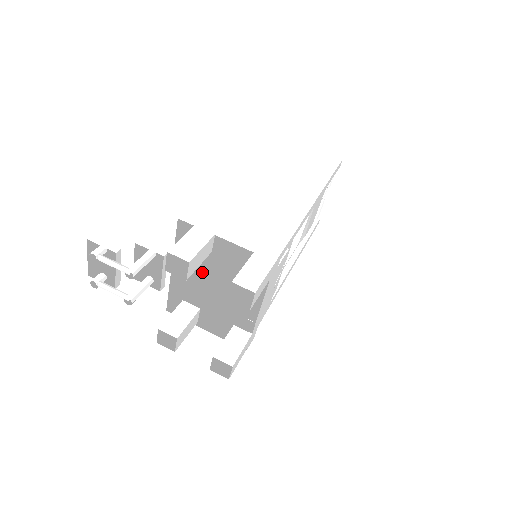
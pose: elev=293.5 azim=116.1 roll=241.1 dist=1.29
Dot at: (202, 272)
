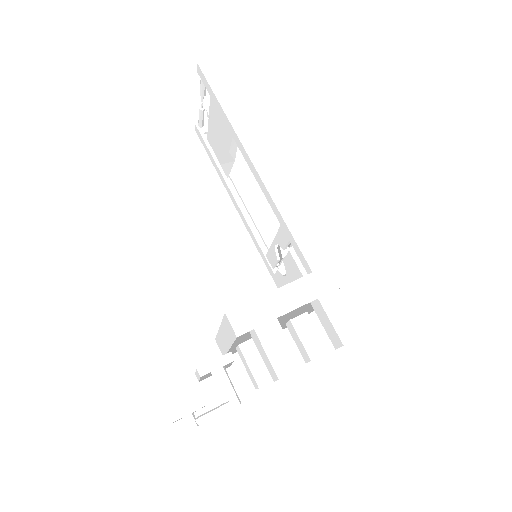
Dot at: occluded
